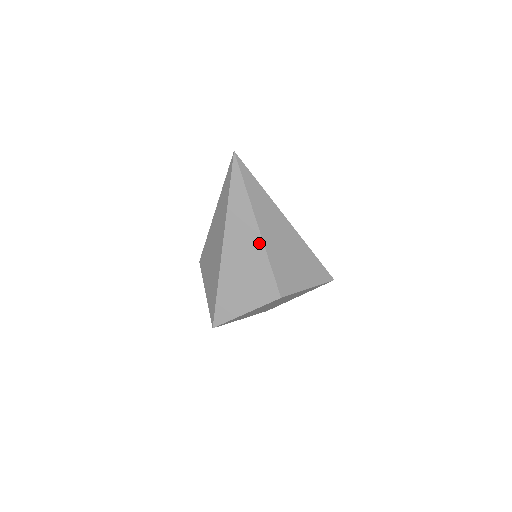
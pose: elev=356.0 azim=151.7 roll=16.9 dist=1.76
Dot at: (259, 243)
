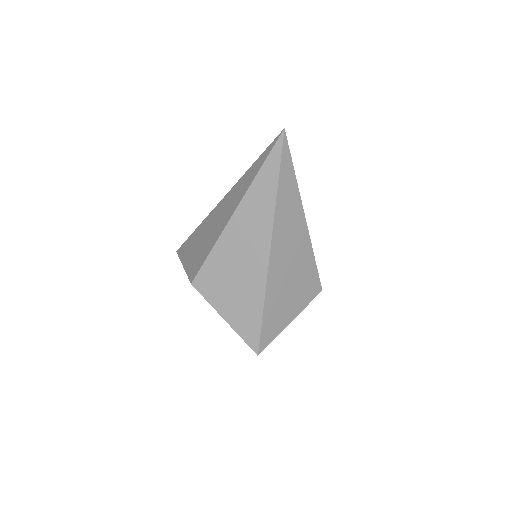
Dot at: (305, 236)
